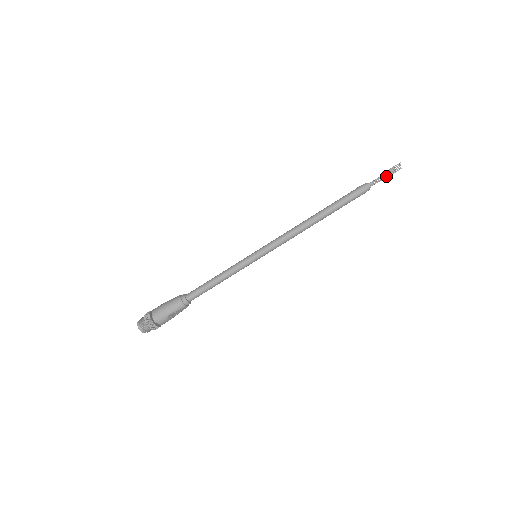
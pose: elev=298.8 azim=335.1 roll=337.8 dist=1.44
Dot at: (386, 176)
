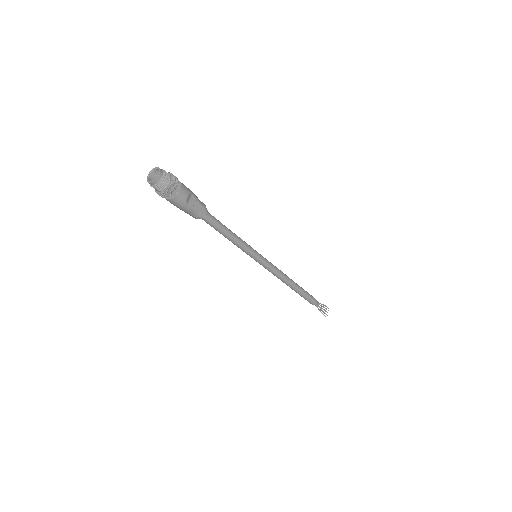
Dot at: (322, 310)
